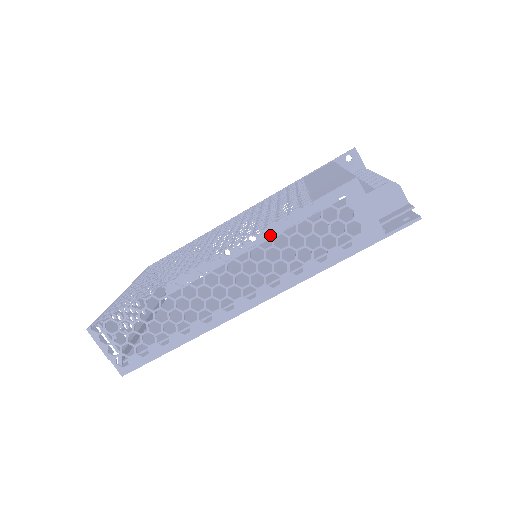
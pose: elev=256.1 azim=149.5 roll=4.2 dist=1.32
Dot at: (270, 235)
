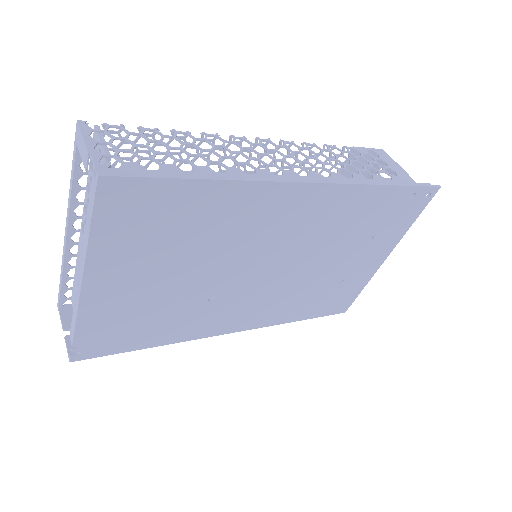
Dot at: (319, 147)
